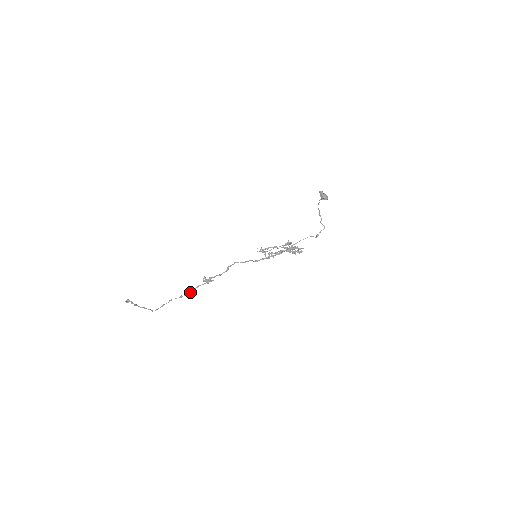
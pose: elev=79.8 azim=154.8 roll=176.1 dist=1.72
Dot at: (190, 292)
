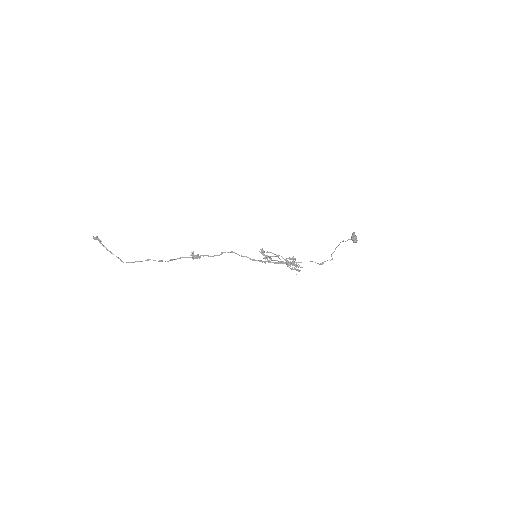
Dot at: (172, 260)
